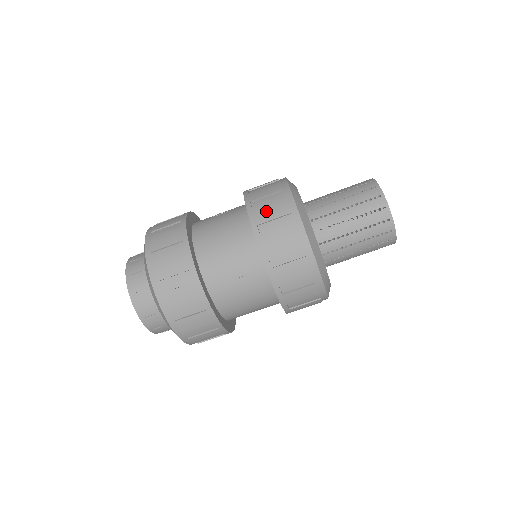
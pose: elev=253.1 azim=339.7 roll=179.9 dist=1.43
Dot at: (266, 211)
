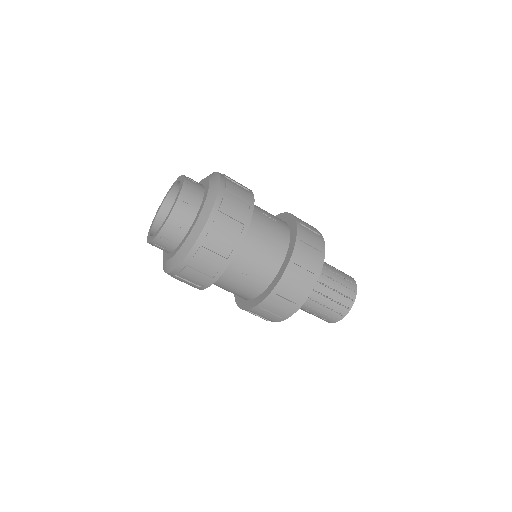
Dot at: (305, 258)
